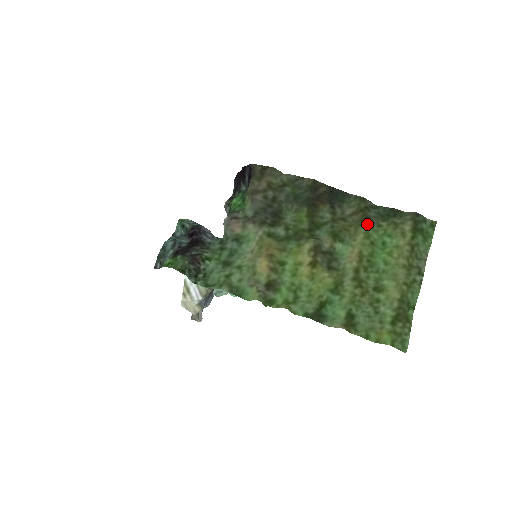
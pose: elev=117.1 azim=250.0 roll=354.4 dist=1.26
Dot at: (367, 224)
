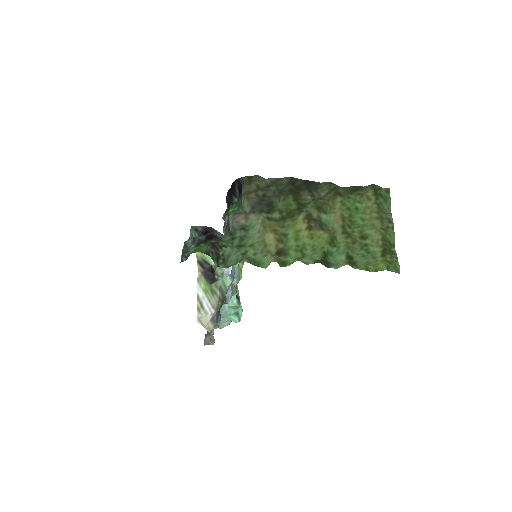
Dot at: (340, 196)
